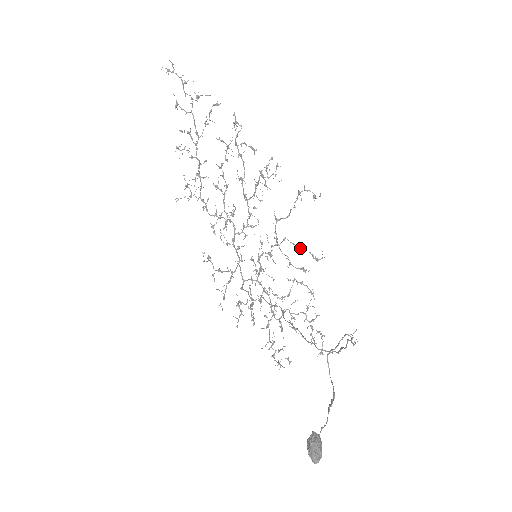
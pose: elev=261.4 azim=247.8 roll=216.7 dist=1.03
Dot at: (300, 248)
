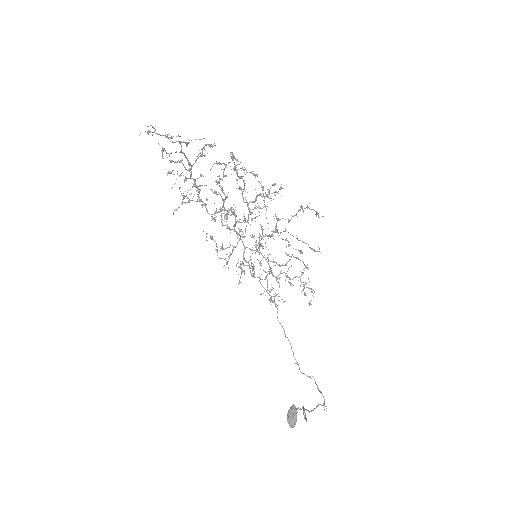
Dot at: (299, 240)
